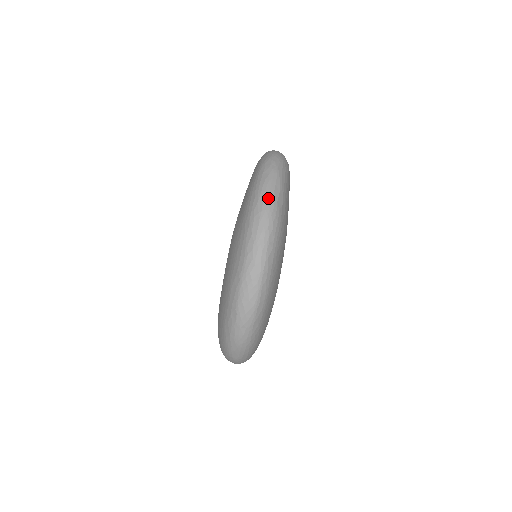
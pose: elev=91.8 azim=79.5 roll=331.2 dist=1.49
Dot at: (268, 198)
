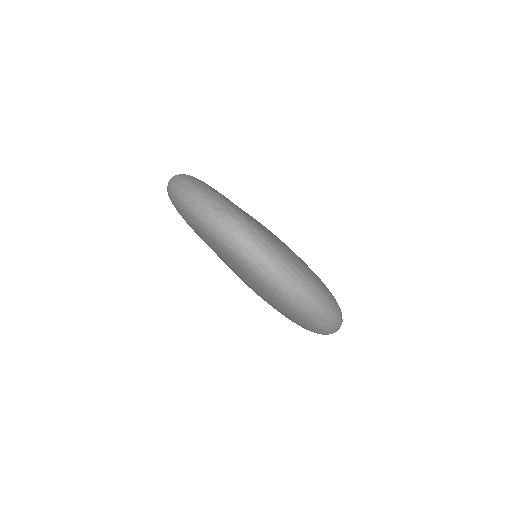
Dot at: (294, 286)
